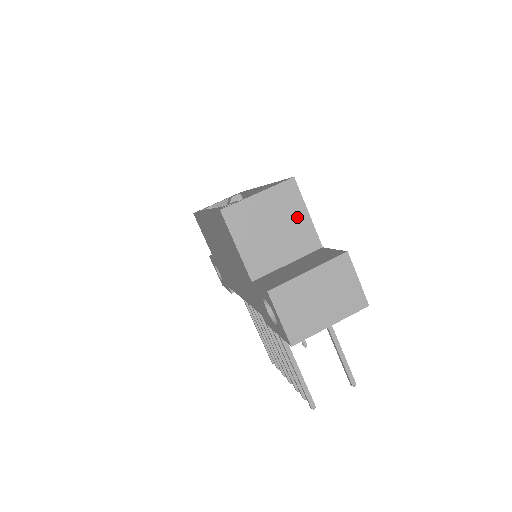
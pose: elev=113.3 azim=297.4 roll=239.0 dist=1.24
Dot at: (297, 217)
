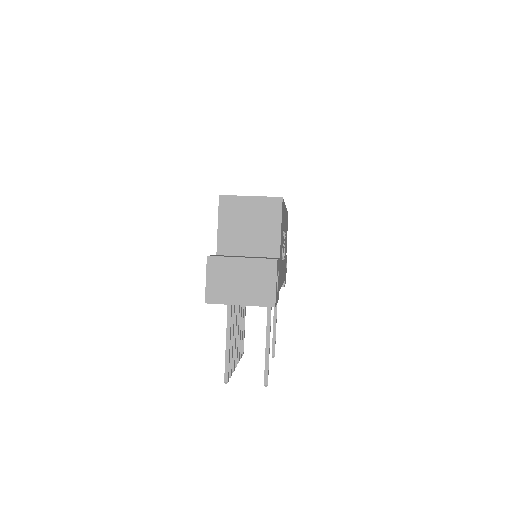
Dot at: (271, 226)
